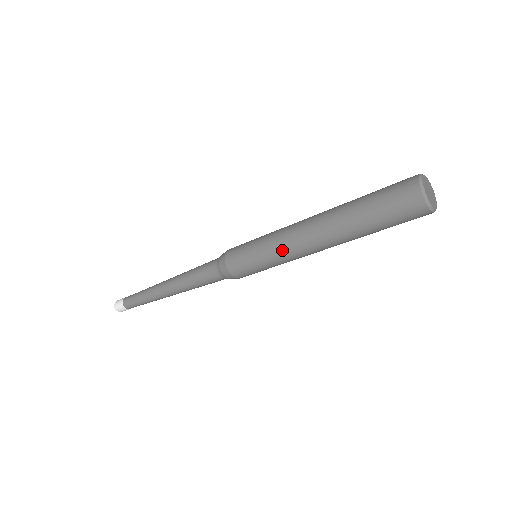
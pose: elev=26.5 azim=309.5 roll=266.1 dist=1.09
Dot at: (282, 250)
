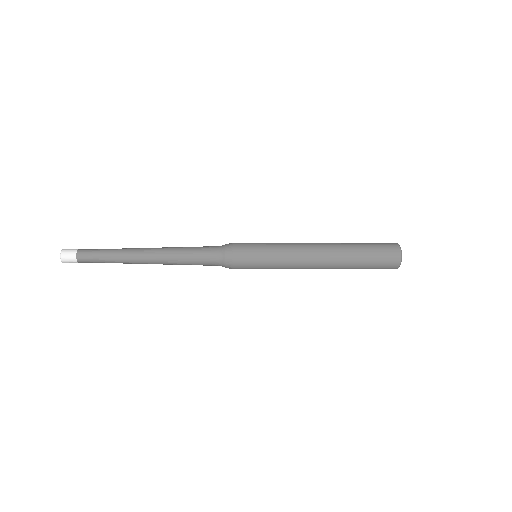
Dot at: (291, 260)
